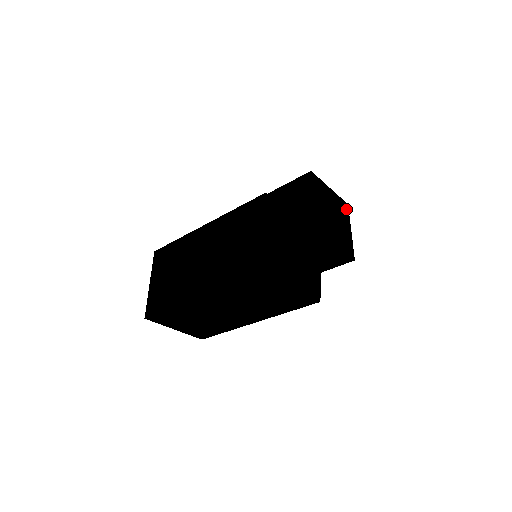
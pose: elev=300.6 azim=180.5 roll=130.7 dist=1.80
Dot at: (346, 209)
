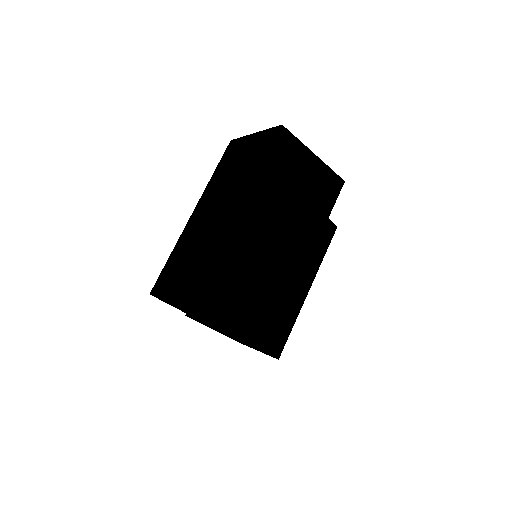
Dot at: occluded
